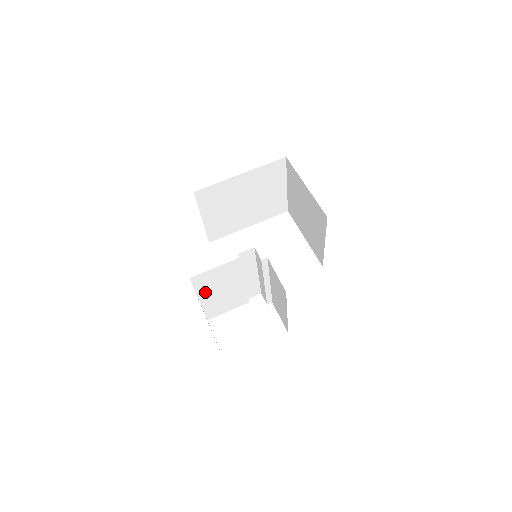
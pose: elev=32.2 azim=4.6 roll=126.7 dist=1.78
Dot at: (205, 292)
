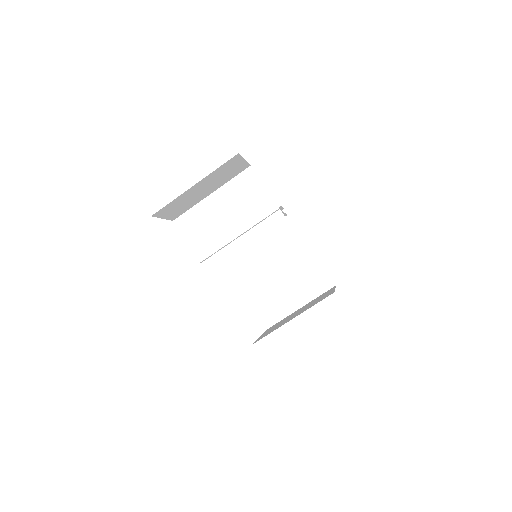
Dot at: (226, 194)
